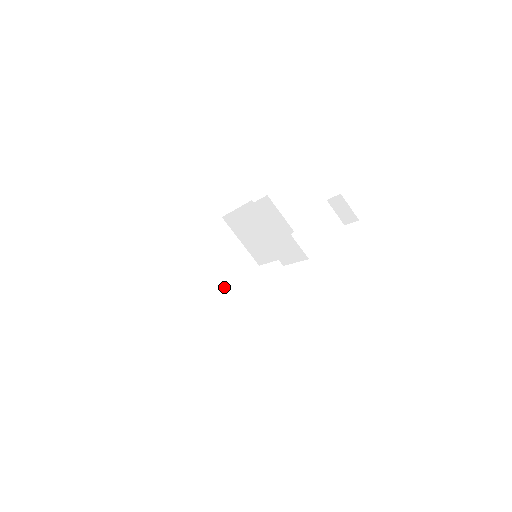
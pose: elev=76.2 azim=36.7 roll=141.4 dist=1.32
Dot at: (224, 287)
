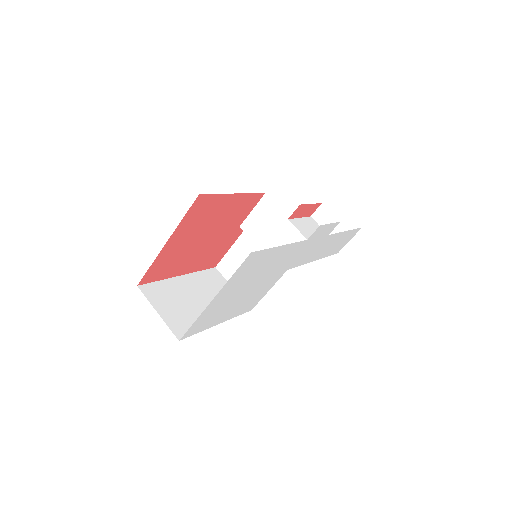
Dot at: occluded
